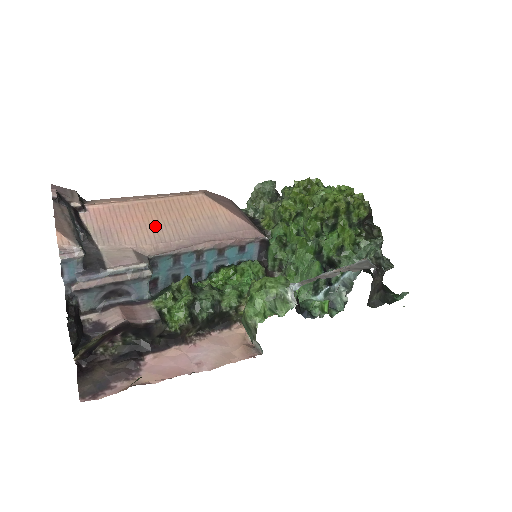
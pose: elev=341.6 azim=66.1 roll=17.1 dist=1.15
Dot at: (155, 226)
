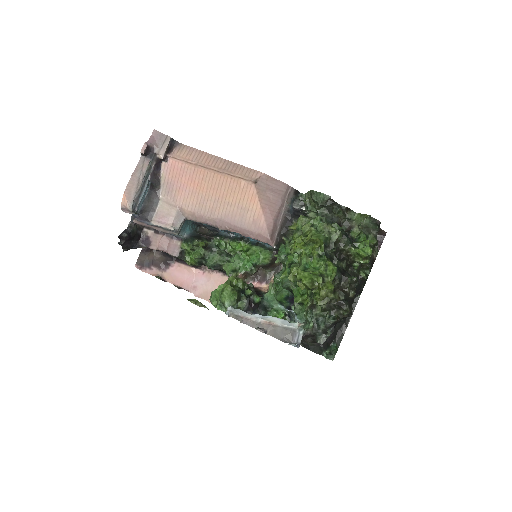
Dot at: (201, 197)
